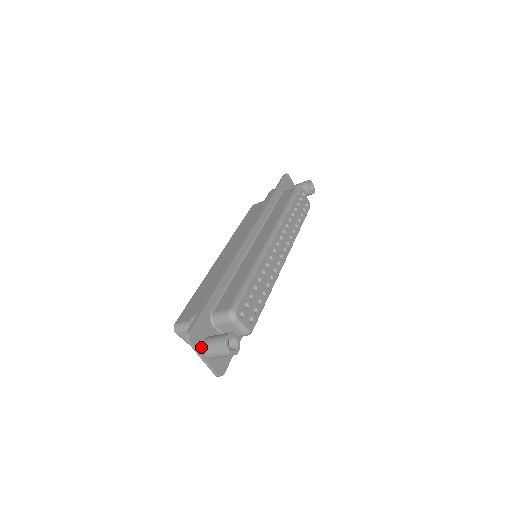
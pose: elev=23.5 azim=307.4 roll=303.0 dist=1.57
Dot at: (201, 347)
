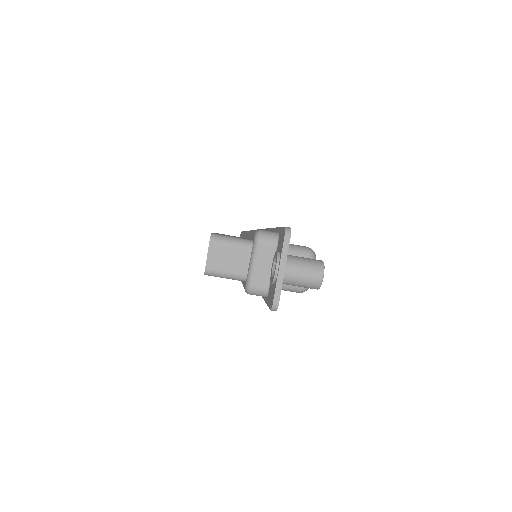
Dot at: (286, 256)
